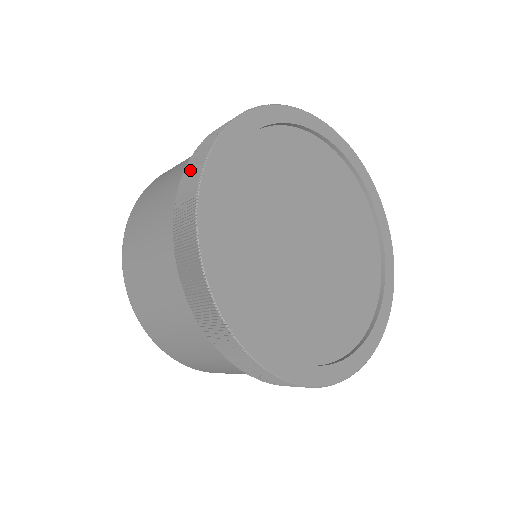
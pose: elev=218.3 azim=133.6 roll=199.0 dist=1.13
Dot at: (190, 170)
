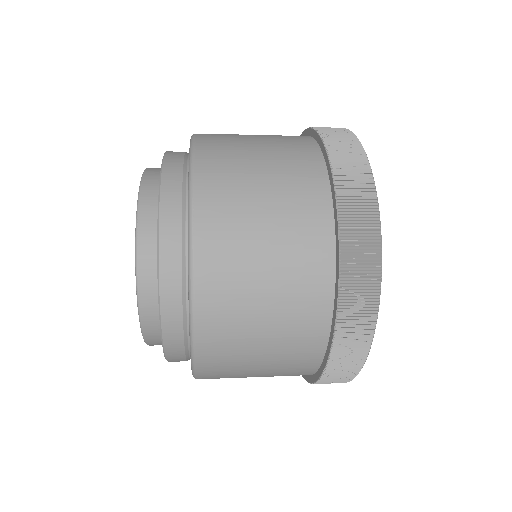
Dot at: (358, 250)
